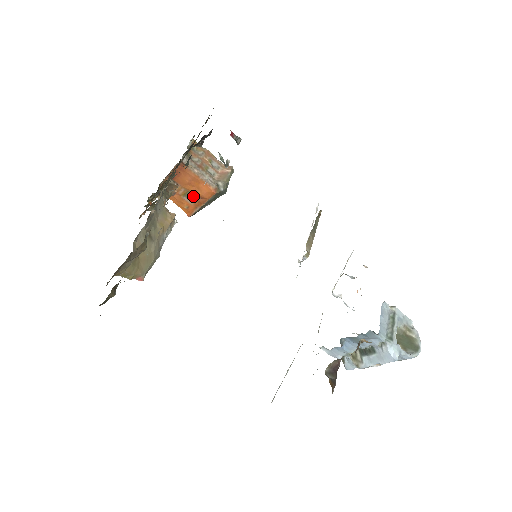
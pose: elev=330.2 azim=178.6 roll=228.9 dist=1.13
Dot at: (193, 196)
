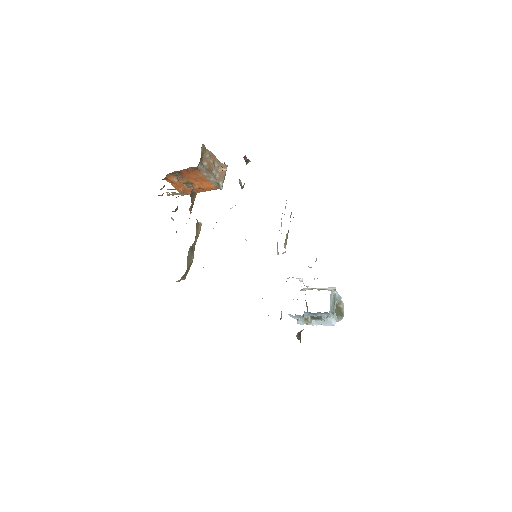
Dot at: (192, 185)
